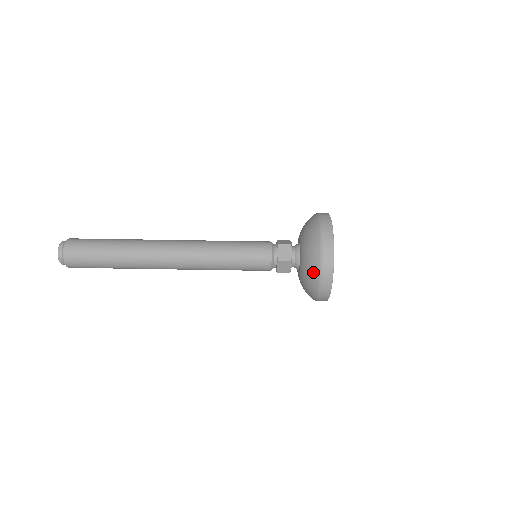
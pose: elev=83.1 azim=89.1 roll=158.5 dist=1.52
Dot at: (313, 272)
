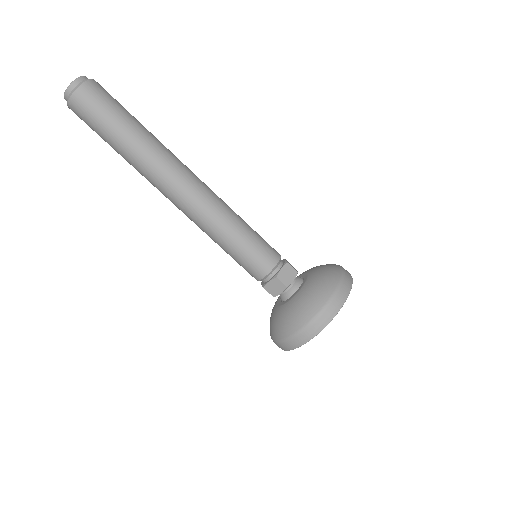
Dot at: (305, 313)
